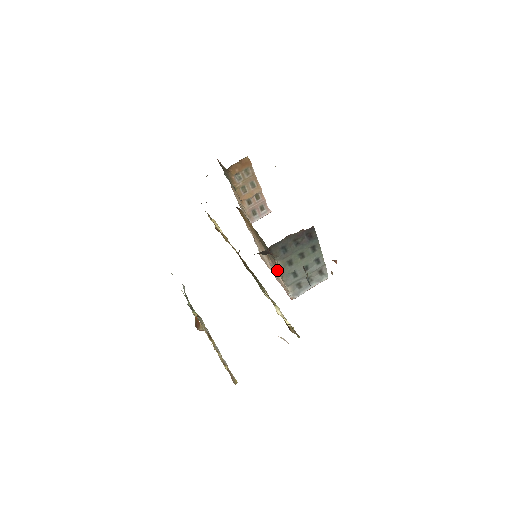
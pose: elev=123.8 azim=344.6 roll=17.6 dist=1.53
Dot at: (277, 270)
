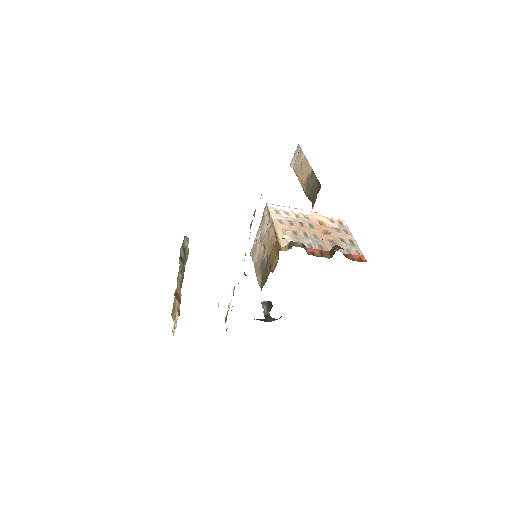
Dot at: (258, 269)
